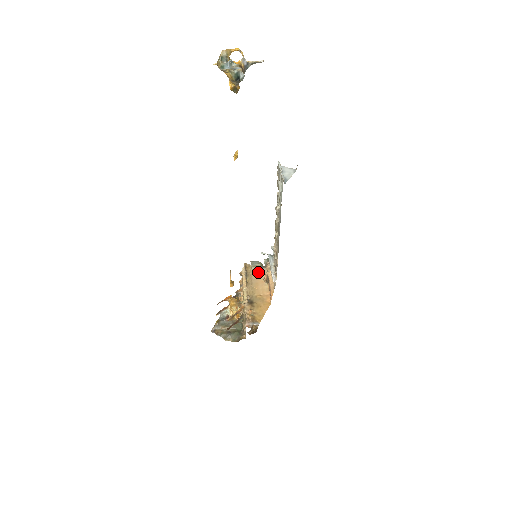
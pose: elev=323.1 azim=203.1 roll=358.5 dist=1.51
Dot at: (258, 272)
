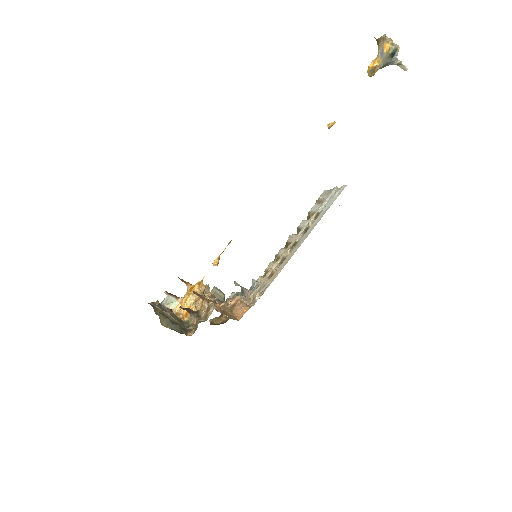
Dot at: (219, 300)
